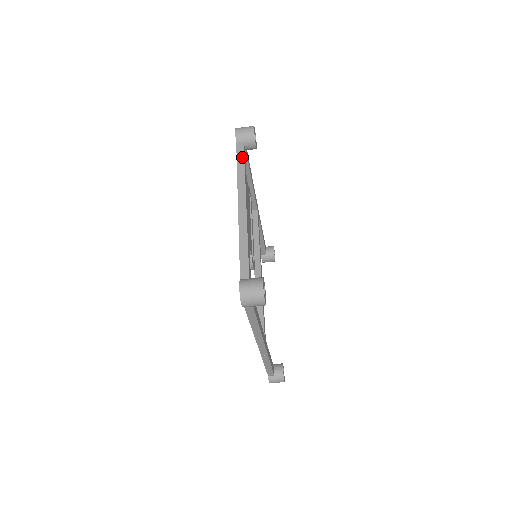
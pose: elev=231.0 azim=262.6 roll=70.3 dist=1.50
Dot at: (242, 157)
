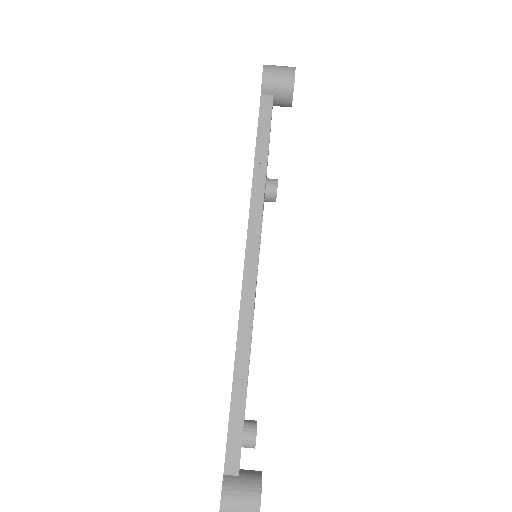
Dot at: occluded
